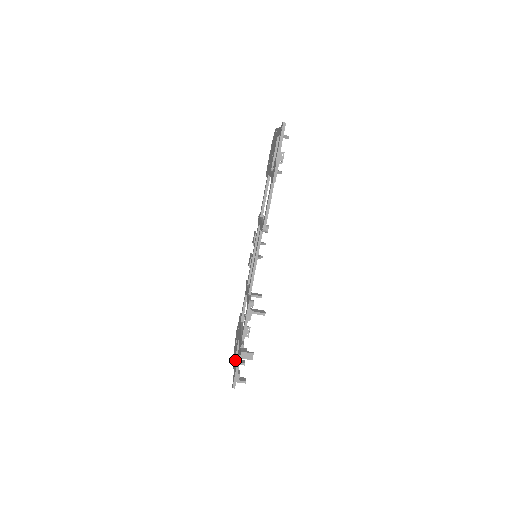
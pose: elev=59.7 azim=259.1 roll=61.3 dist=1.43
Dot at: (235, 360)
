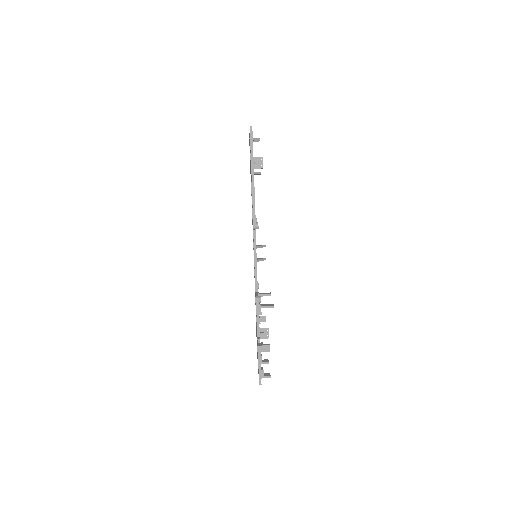
Dot at: occluded
